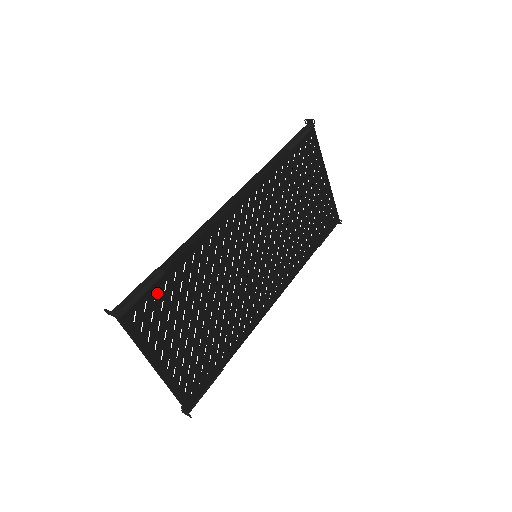
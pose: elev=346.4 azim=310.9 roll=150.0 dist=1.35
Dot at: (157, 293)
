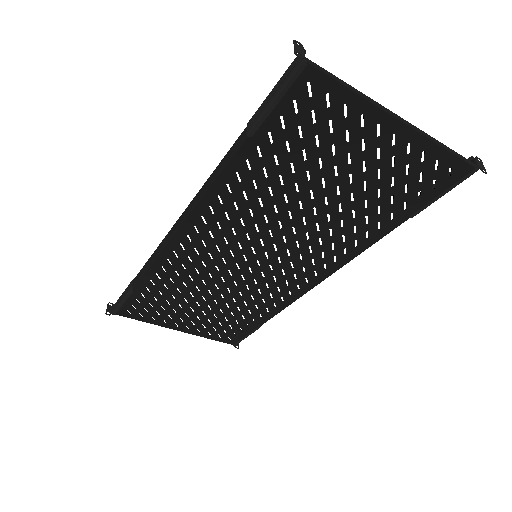
Dot at: (138, 300)
